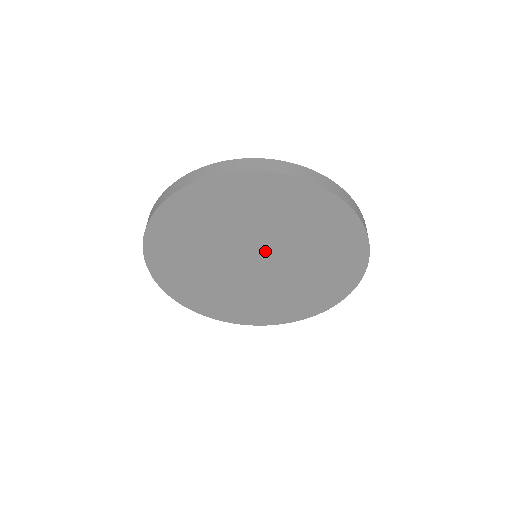
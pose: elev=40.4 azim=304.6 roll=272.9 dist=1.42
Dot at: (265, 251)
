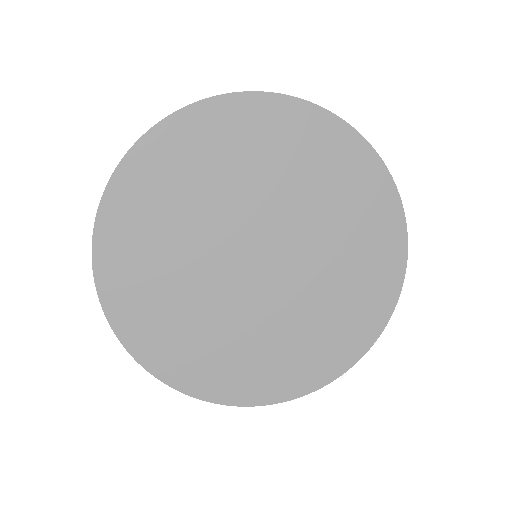
Dot at: (273, 236)
